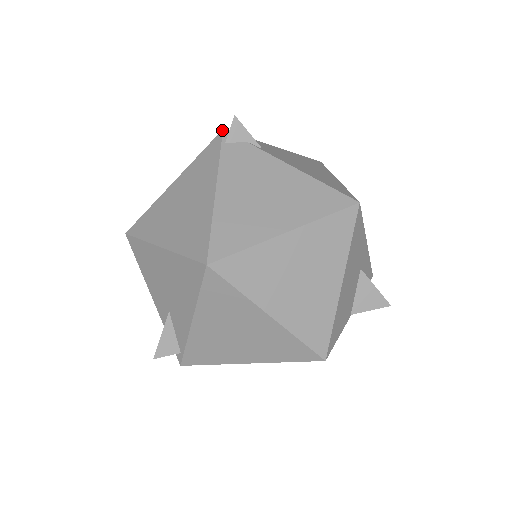
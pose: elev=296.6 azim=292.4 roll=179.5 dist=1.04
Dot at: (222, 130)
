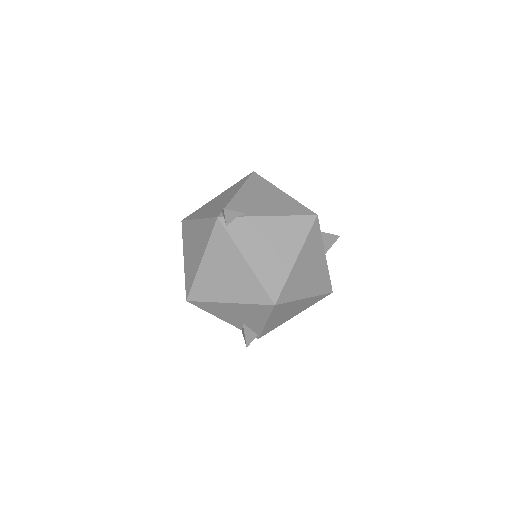
Dot at: (217, 218)
